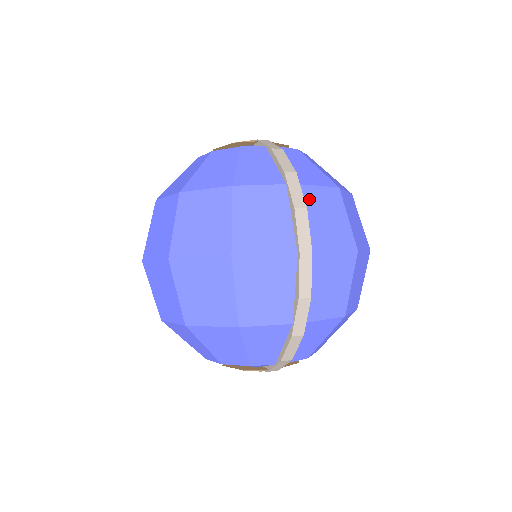
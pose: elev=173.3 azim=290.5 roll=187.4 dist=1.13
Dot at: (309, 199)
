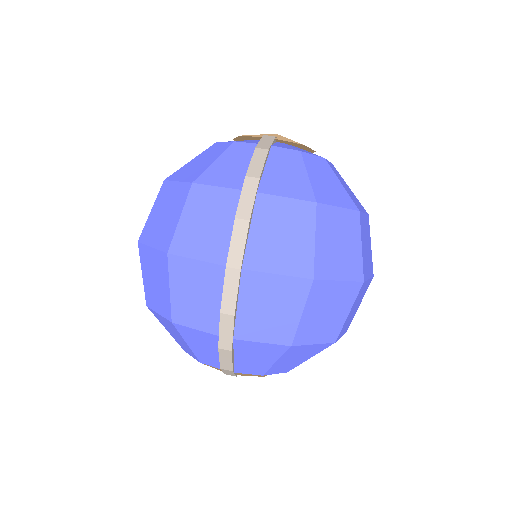
Dot at: (264, 210)
